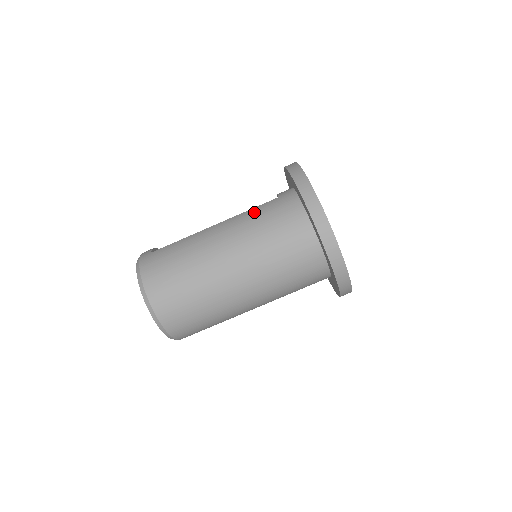
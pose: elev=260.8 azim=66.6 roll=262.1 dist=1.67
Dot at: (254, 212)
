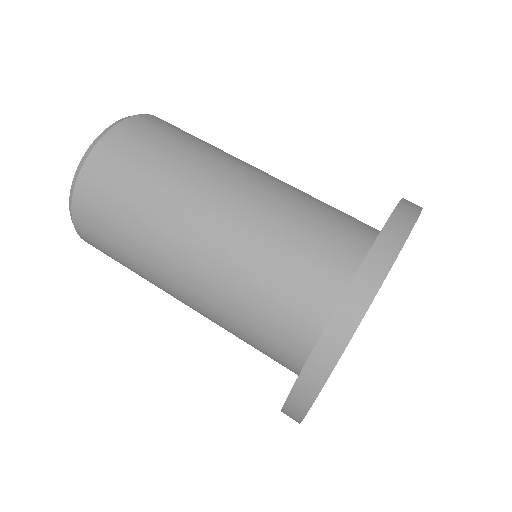
Dot at: occluded
